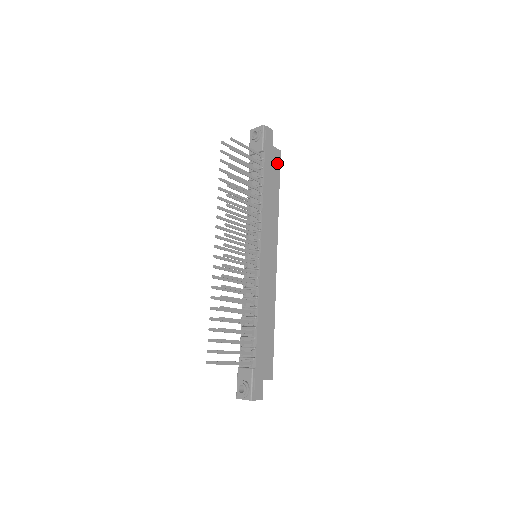
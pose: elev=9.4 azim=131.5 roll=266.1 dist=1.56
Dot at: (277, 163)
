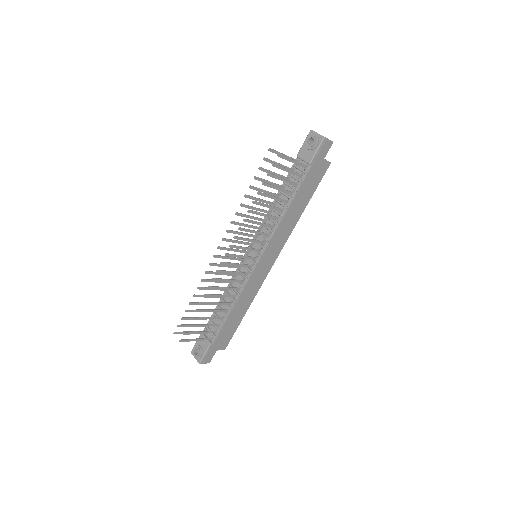
Dot at: (320, 176)
